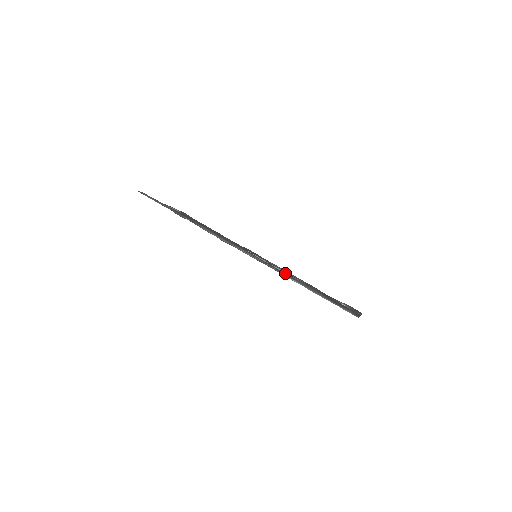
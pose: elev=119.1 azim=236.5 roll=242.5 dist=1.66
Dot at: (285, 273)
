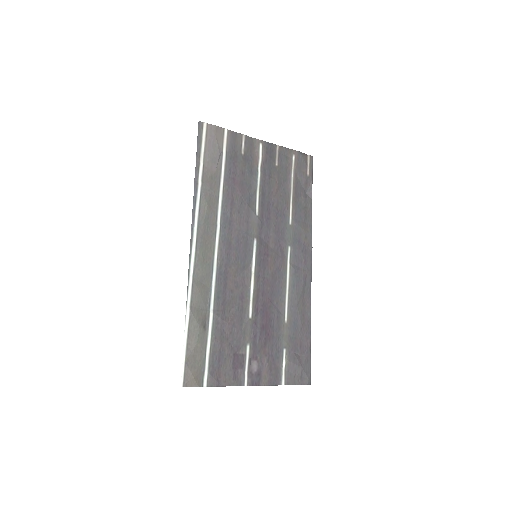
Dot at: (245, 294)
